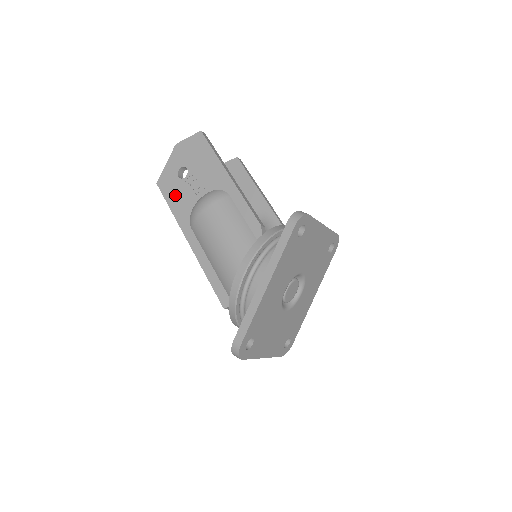
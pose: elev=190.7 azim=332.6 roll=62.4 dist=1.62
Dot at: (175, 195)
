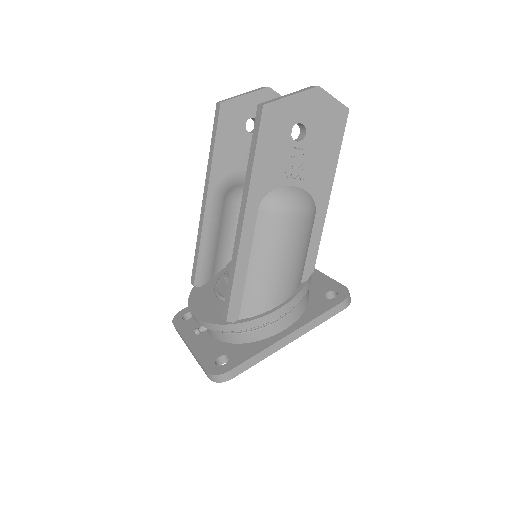
Dot at: (272, 149)
